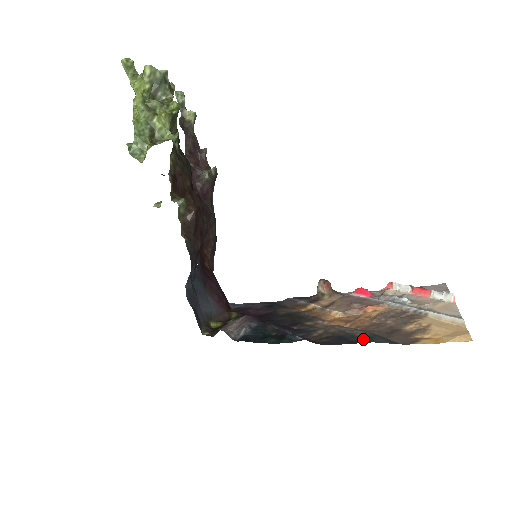
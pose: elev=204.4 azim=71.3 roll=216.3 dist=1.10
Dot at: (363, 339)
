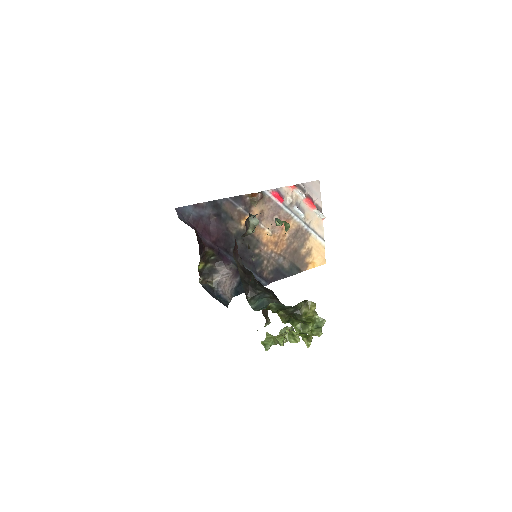
Dot at: (288, 272)
